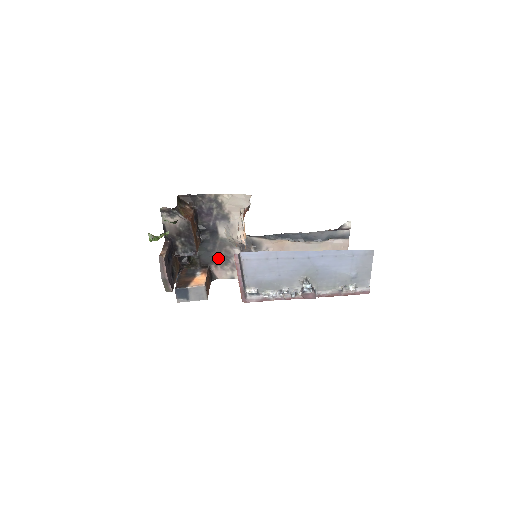
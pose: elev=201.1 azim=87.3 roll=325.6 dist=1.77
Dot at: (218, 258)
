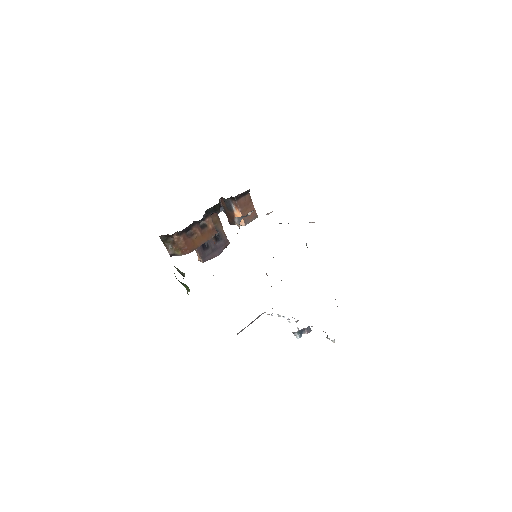
Dot at: occluded
